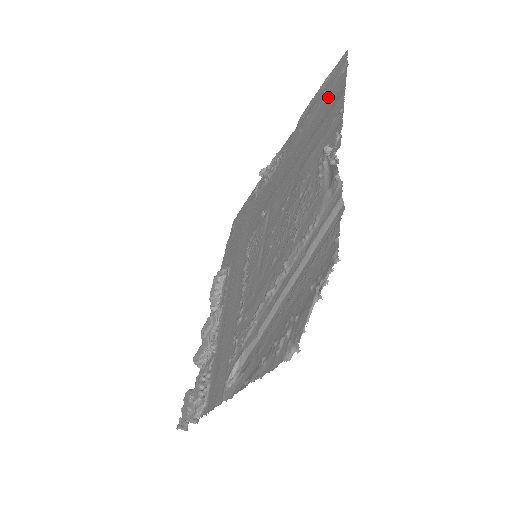
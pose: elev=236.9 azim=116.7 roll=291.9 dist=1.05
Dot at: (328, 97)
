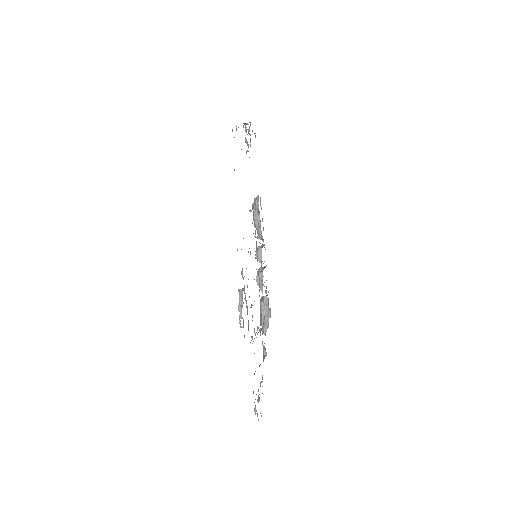
Dot at: occluded
